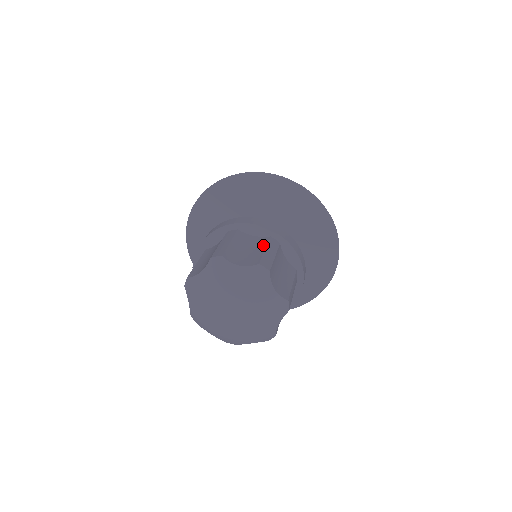
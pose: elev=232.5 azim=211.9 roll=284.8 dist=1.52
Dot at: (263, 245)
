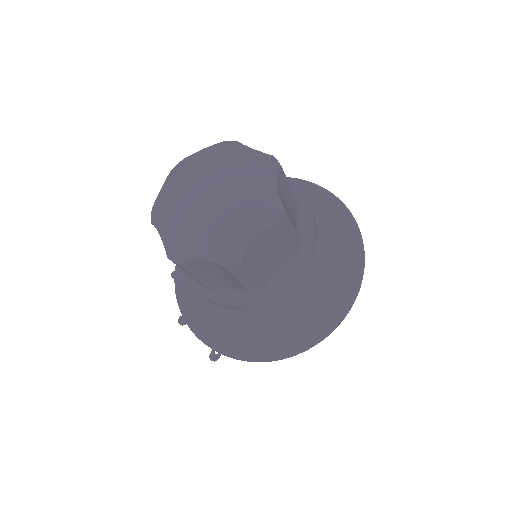
Dot at: occluded
